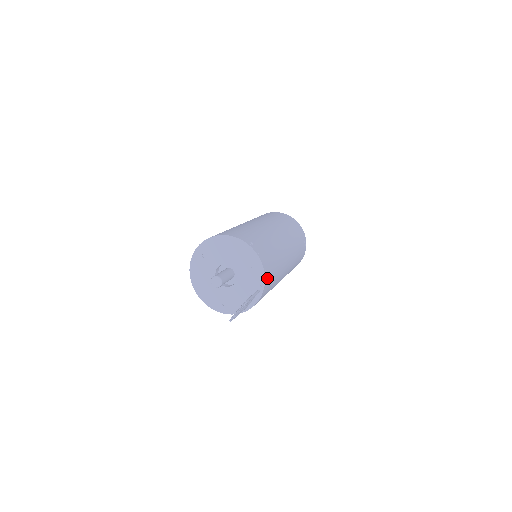
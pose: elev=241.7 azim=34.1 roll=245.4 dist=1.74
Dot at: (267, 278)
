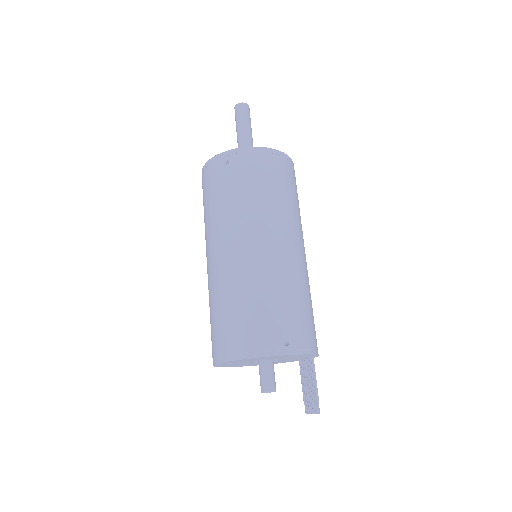
Dot at: (316, 346)
